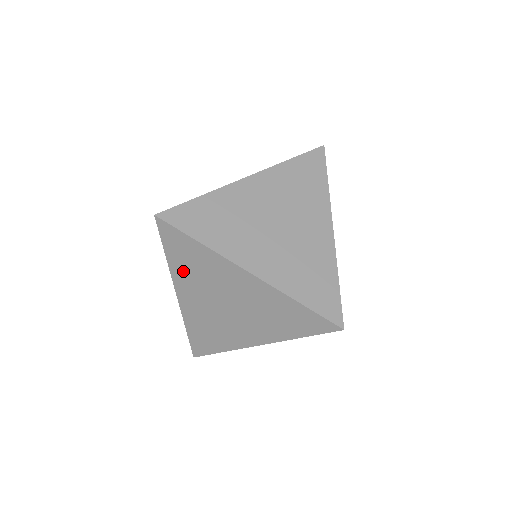
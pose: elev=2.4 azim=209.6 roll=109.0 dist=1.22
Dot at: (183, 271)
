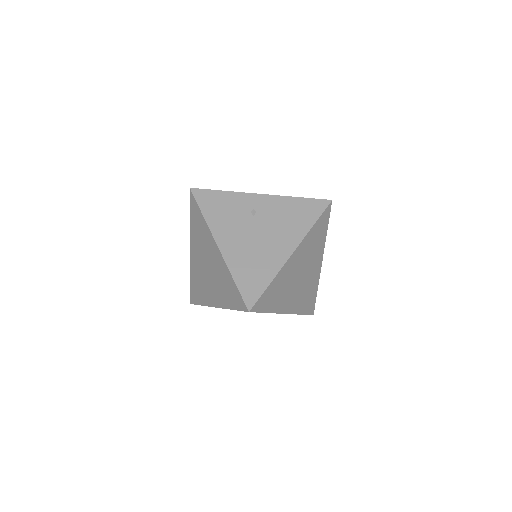
Dot at: occluded
